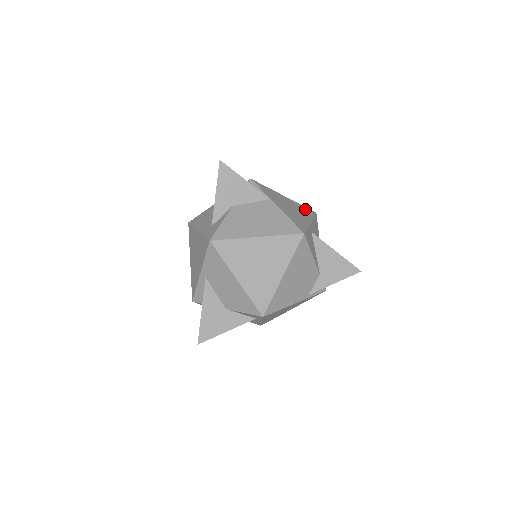
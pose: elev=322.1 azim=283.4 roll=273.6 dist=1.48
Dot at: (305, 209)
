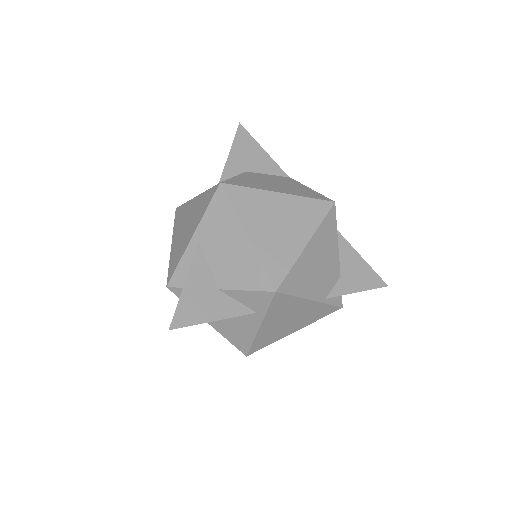
Dot at: occluded
